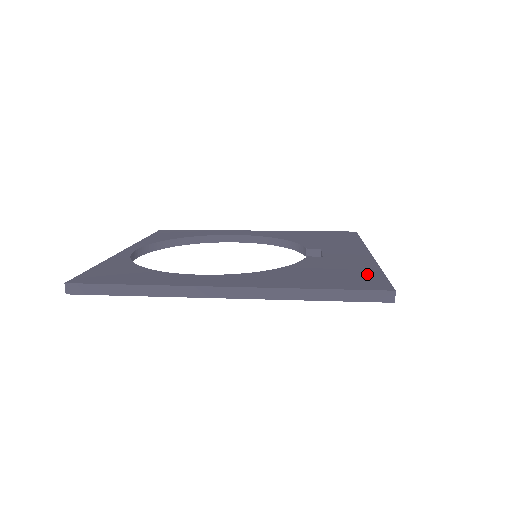
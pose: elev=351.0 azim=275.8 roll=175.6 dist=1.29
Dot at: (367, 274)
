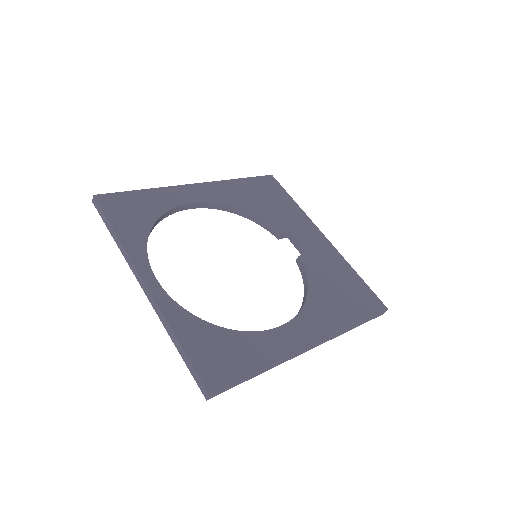
Dot at: (357, 285)
